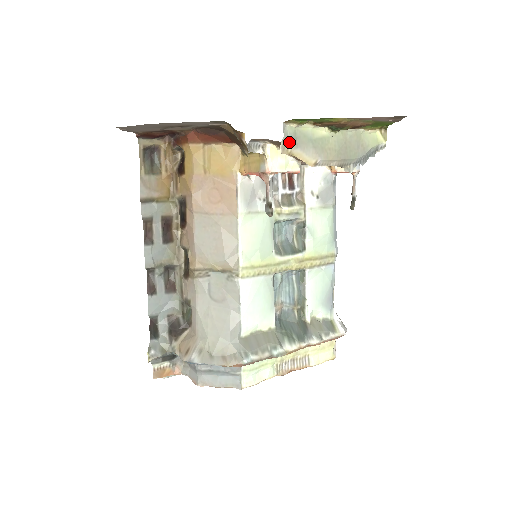
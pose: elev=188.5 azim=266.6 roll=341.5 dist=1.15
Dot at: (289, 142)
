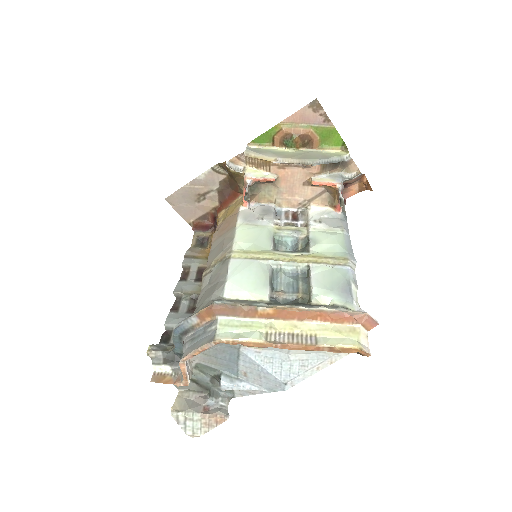
Dot at: (251, 152)
